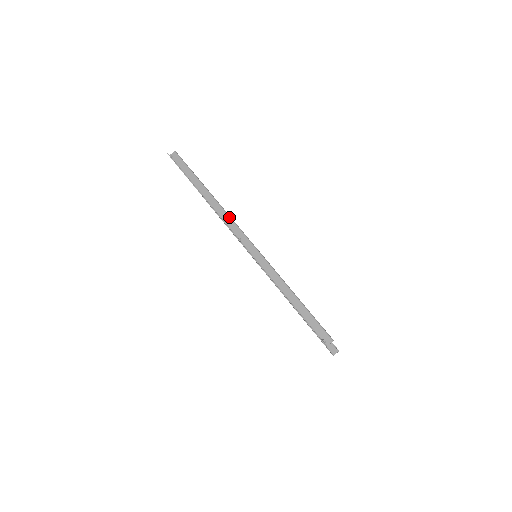
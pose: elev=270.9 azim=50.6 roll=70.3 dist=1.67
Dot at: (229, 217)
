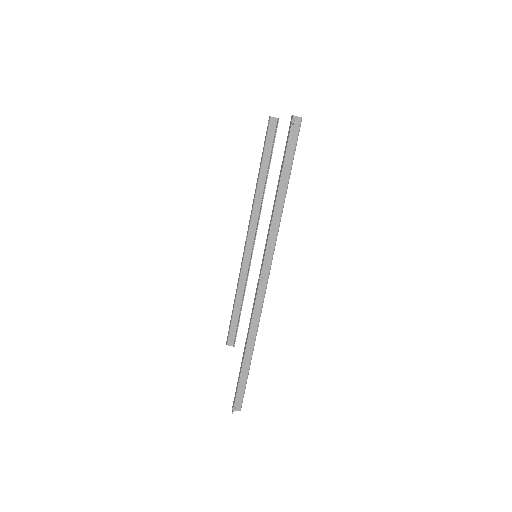
Dot at: (274, 247)
